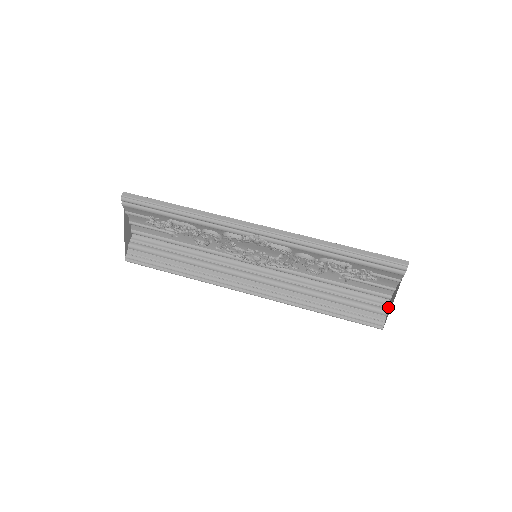
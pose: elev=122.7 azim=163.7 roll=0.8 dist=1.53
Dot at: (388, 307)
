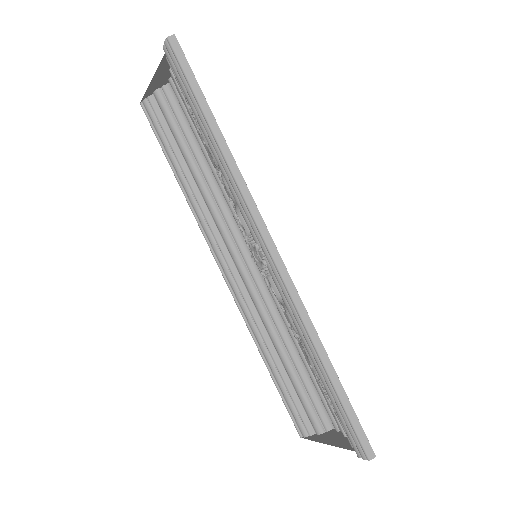
Dot at: (327, 431)
